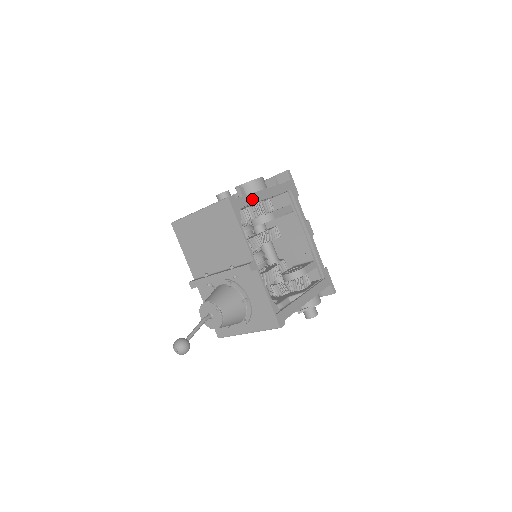
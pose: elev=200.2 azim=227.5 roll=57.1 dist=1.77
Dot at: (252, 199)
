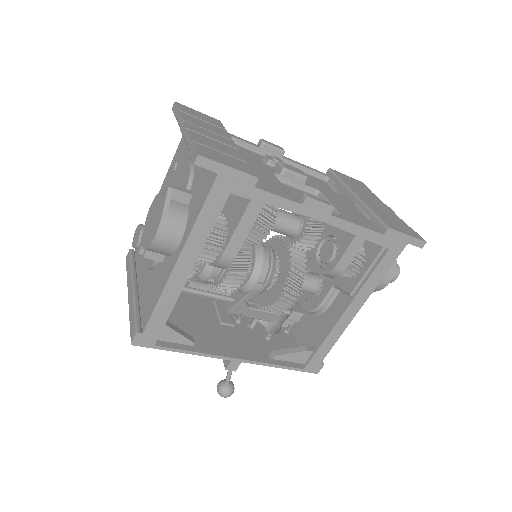
Dot at: (167, 304)
